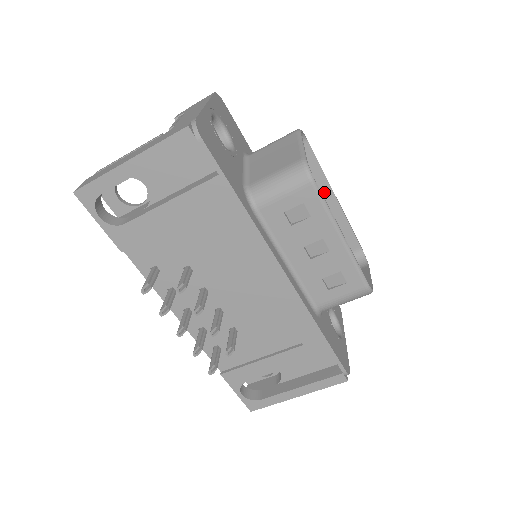
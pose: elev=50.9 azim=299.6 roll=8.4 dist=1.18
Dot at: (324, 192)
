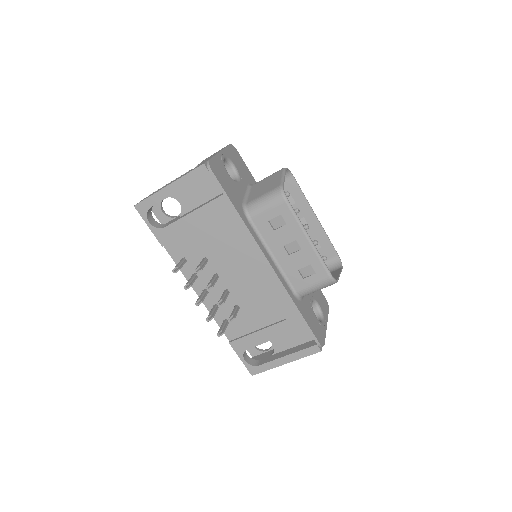
Dot at: (307, 212)
